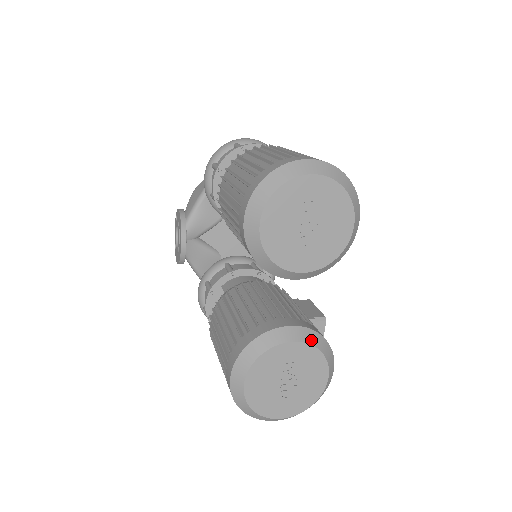
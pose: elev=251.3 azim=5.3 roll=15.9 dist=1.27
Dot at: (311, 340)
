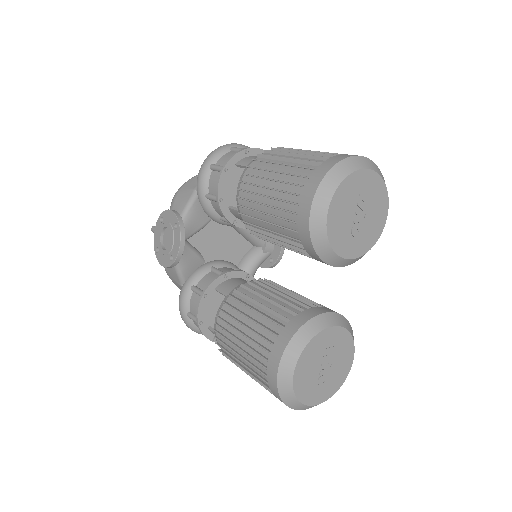
Dot at: (345, 325)
